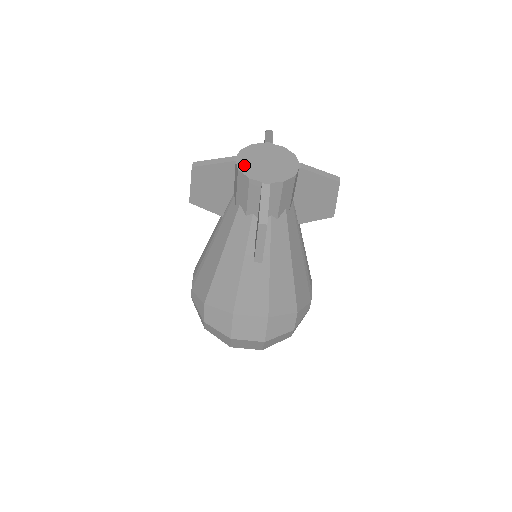
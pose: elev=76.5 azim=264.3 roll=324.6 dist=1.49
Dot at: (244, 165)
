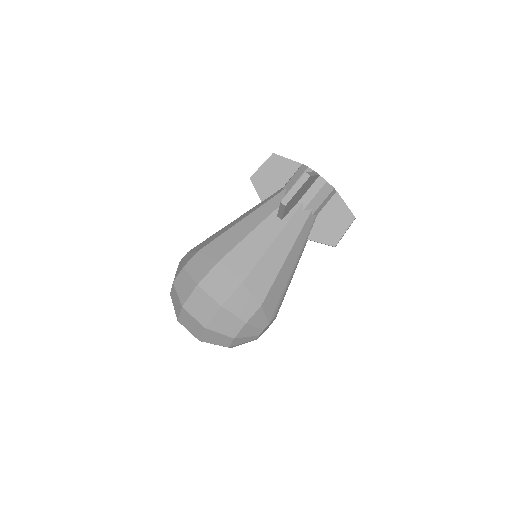
Dot at: occluded
